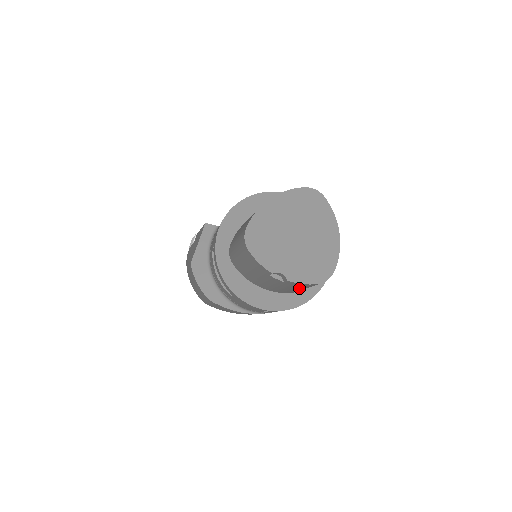
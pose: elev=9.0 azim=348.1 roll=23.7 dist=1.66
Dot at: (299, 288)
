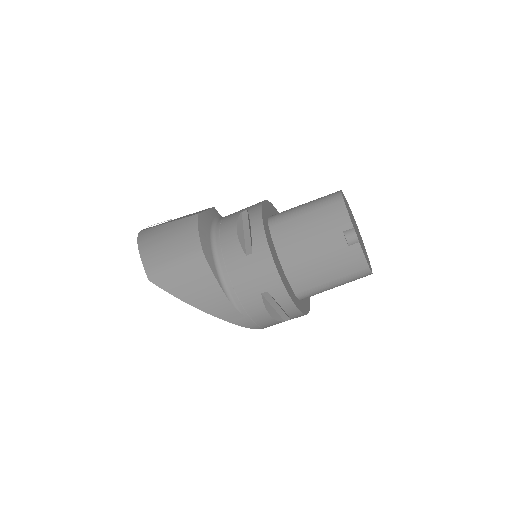
Dot at: (334, 273)
